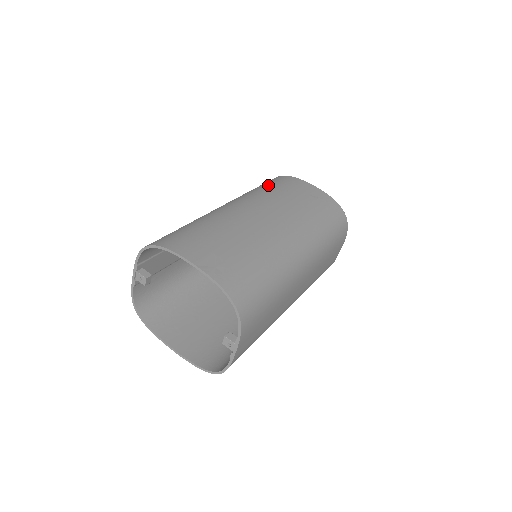
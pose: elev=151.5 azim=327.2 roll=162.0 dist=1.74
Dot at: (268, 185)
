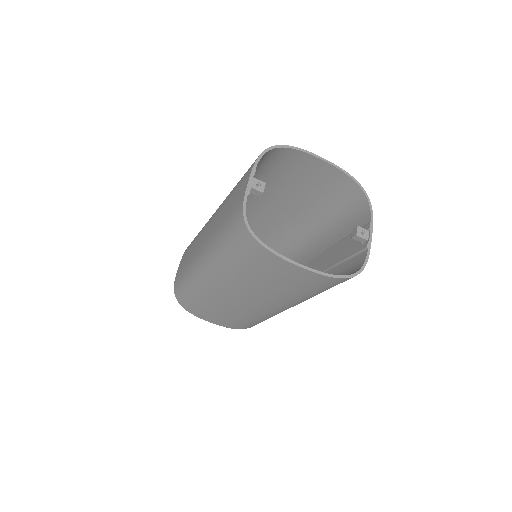
Dot at: occluded
